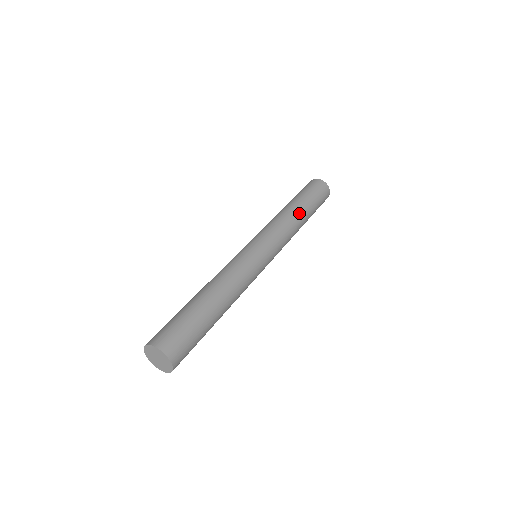
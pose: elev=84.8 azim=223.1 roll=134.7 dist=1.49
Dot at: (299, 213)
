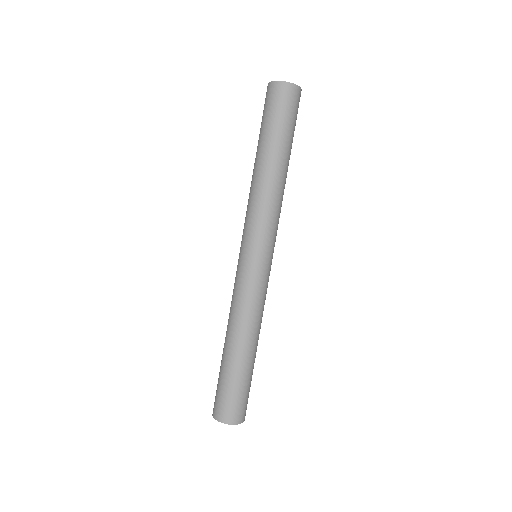
Dot at: (273, 169)
